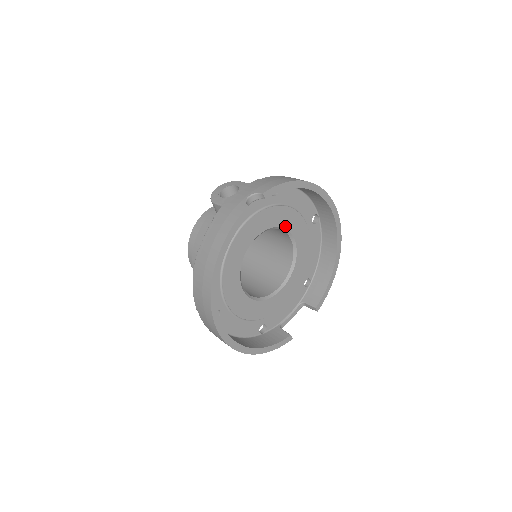
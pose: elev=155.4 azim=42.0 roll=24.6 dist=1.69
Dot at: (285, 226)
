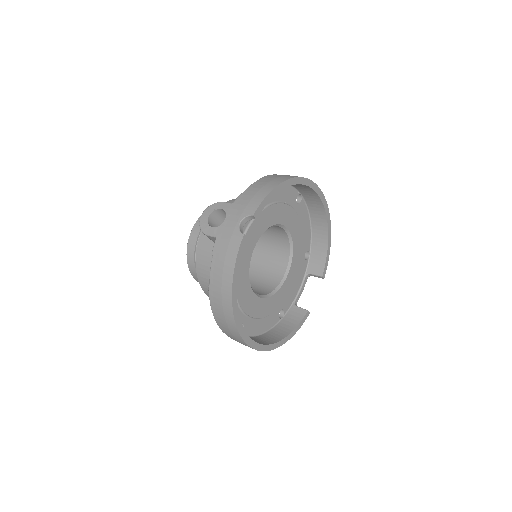
Dot at: (276, 222)
